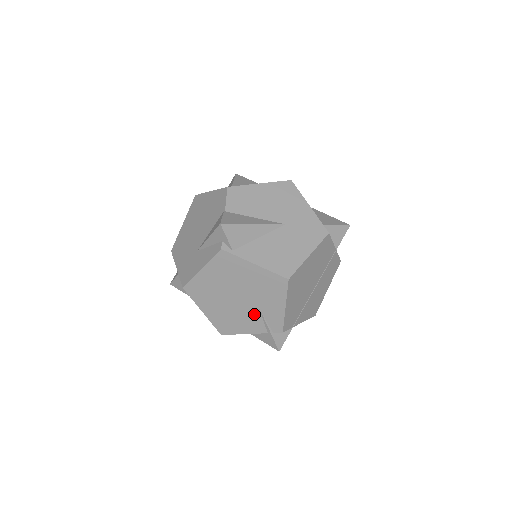
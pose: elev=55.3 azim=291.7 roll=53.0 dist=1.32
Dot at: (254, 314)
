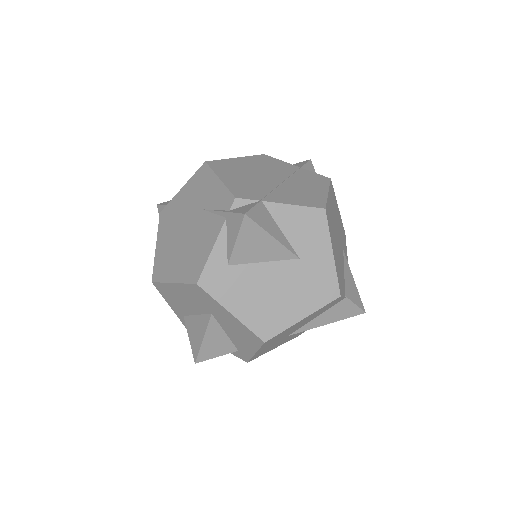
Dot at: (205, 220)
